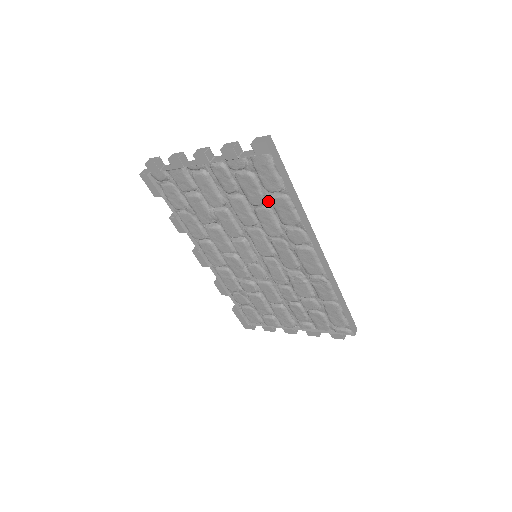
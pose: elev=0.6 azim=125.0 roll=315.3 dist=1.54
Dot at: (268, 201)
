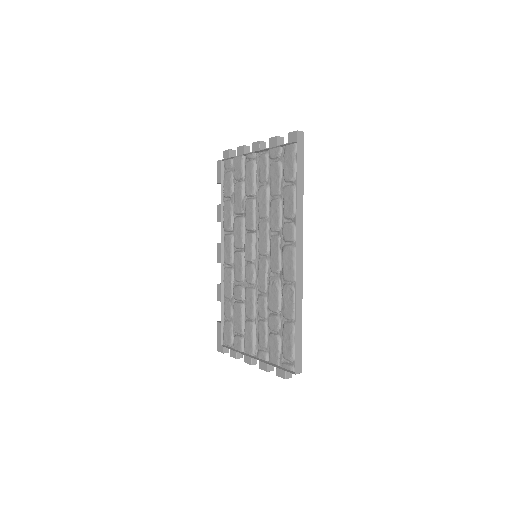
Dot at: (282, 192)
